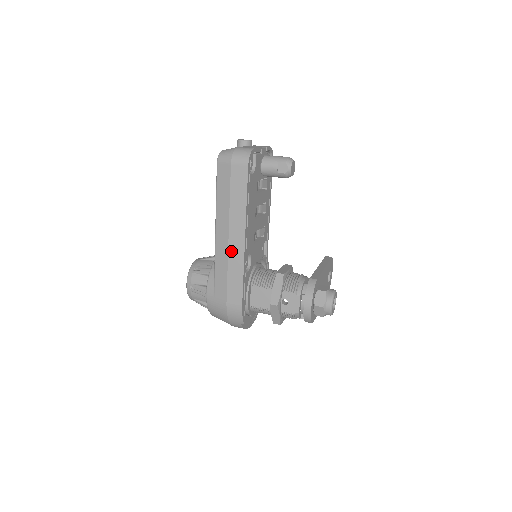
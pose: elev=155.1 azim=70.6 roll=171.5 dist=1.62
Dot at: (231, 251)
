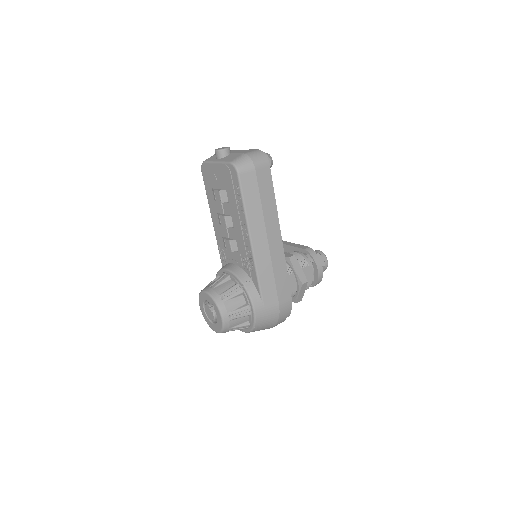
Dot at: (273, 253)
